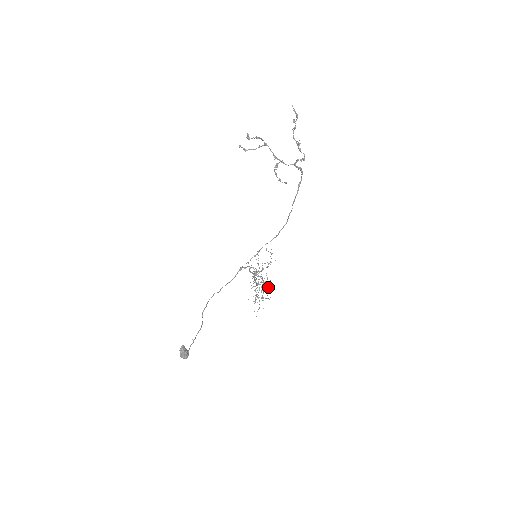
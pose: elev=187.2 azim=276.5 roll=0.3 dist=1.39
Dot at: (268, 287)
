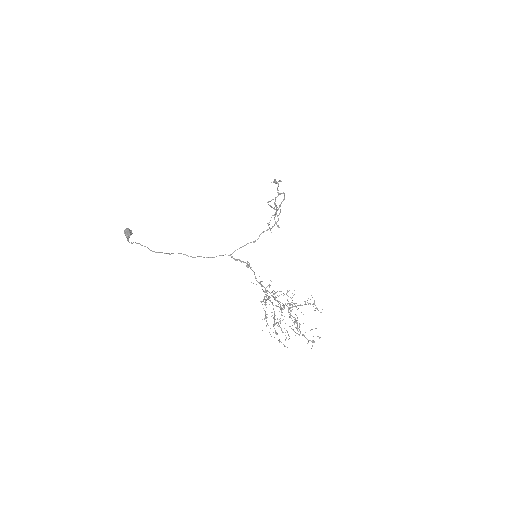
Dot at: occluded
